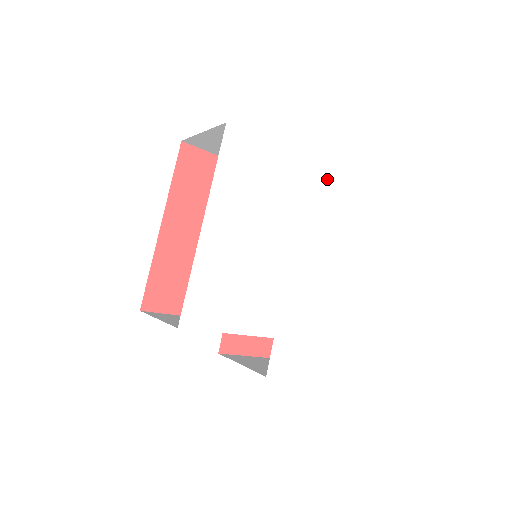
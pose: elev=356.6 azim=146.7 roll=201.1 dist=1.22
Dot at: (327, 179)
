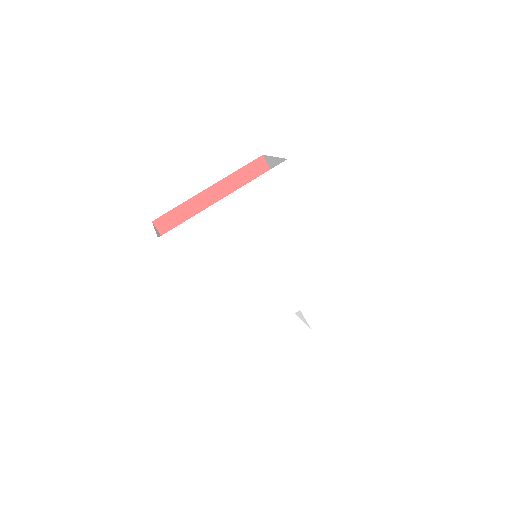
Dot at: (256, 188)
